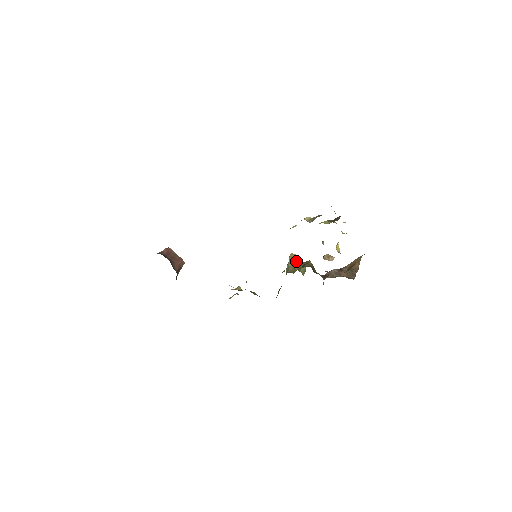
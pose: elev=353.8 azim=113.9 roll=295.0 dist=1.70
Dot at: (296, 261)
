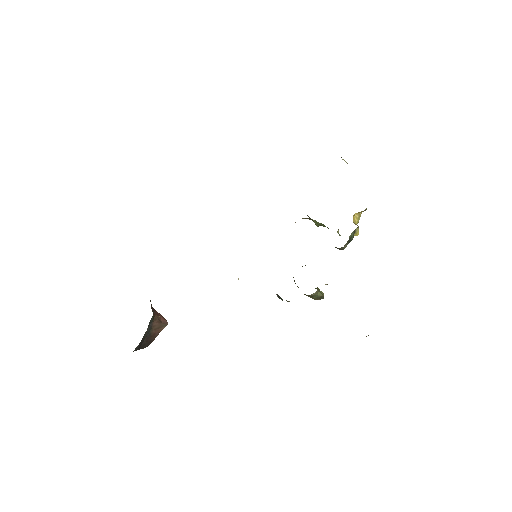
Dot at: occluded
